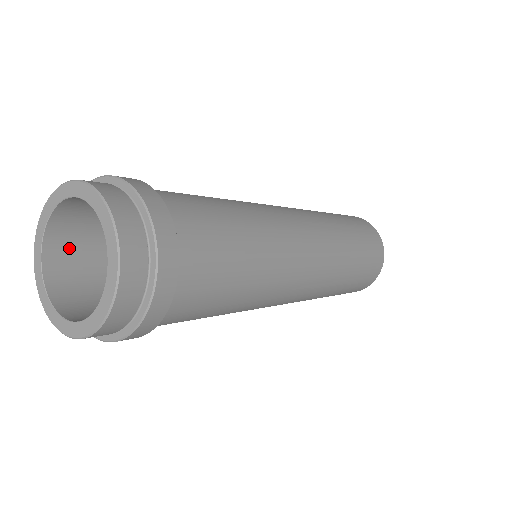
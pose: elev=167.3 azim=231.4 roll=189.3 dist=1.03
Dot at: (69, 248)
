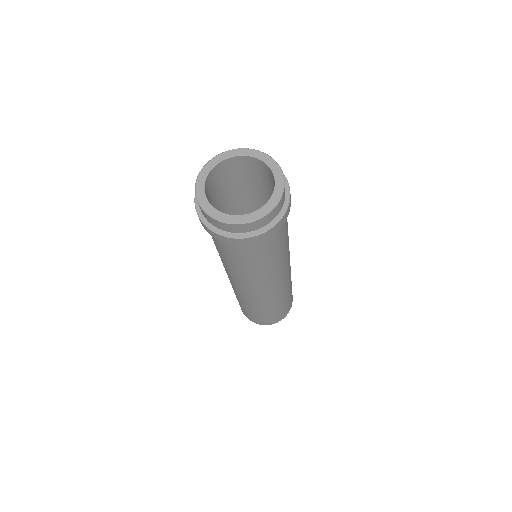
Dot at: (208, 193)
